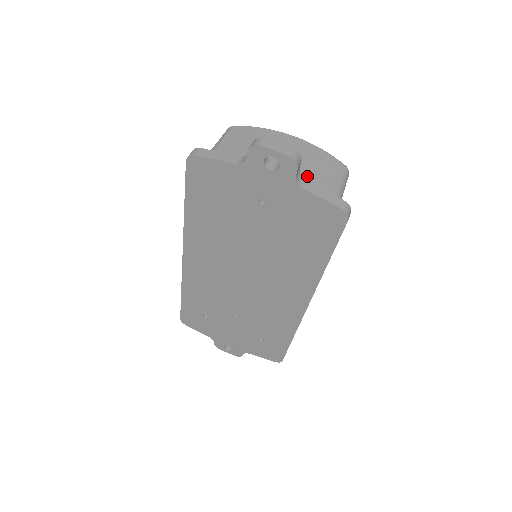
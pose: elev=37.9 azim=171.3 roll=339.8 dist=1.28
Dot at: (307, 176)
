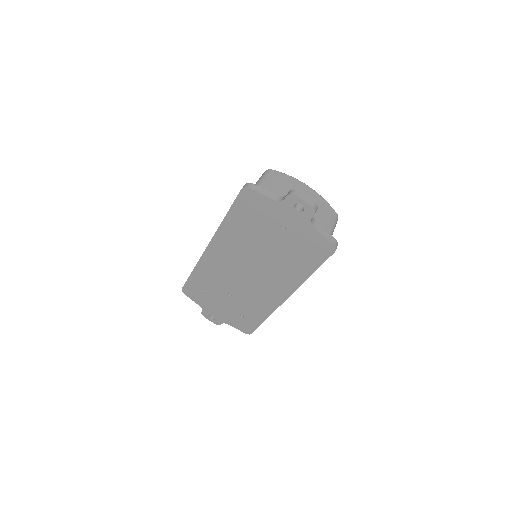
Dot at: (315, 217)
